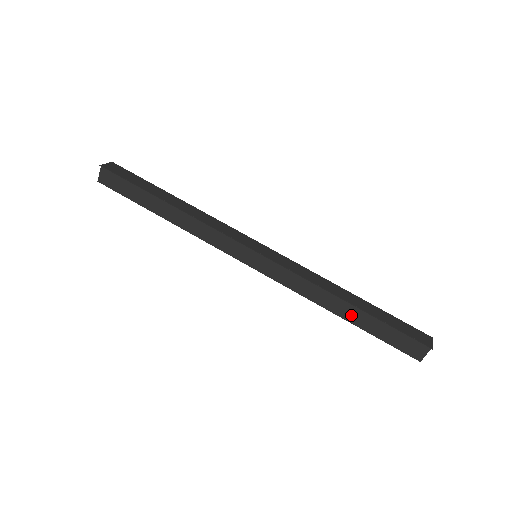
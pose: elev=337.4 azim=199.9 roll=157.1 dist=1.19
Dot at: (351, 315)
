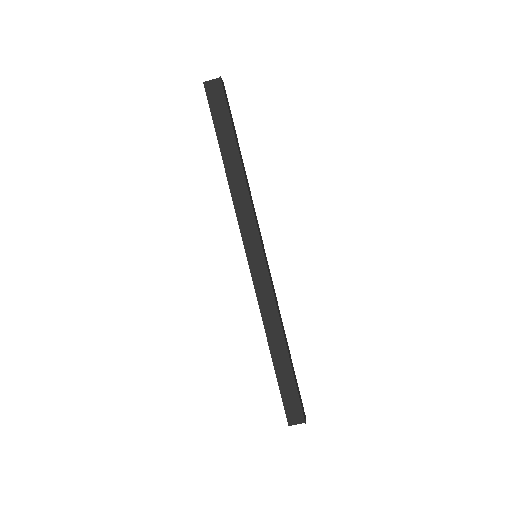
Dot at: (279, 356)
